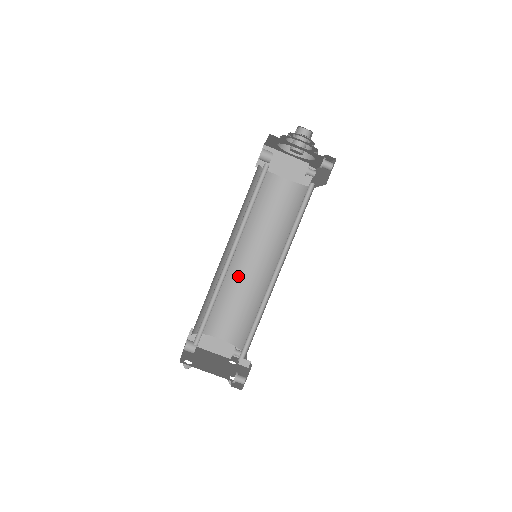
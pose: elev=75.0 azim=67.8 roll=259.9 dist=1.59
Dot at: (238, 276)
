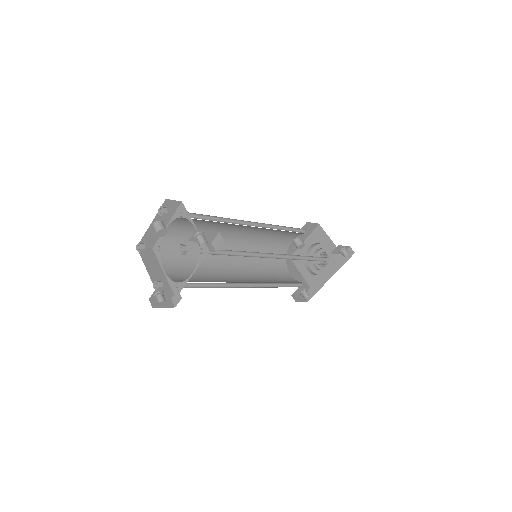
Dot at: (219, 269)
